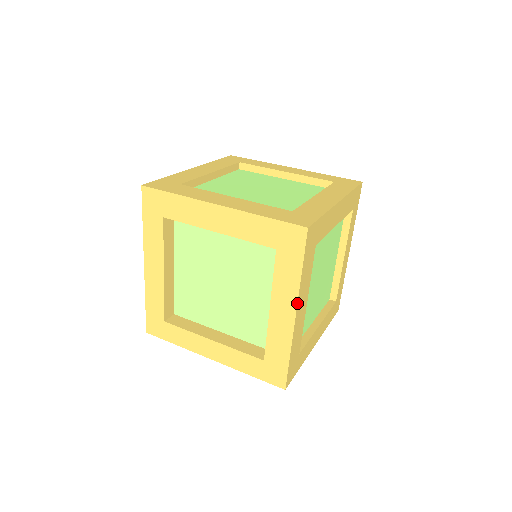
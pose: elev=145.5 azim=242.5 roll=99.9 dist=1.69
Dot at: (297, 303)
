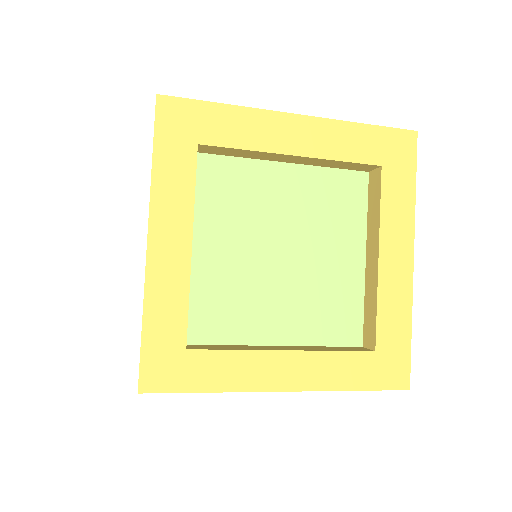
Dot at: (414, 238)
